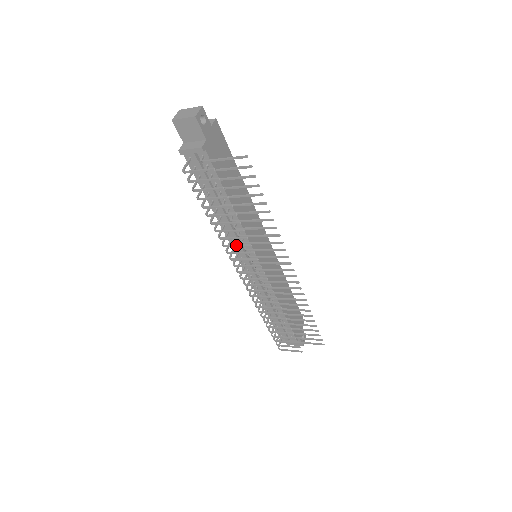
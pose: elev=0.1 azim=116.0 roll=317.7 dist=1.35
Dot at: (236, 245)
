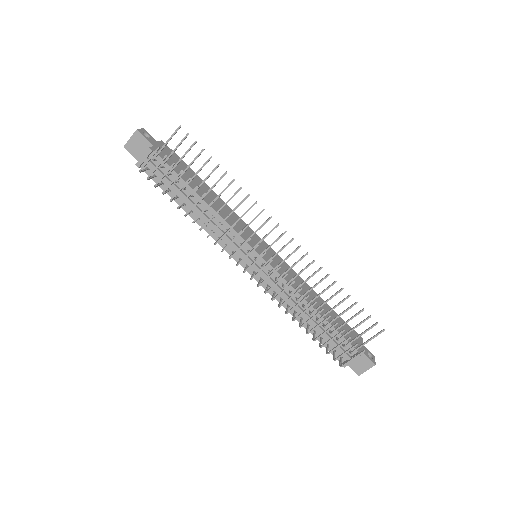
Dot at: occluded
